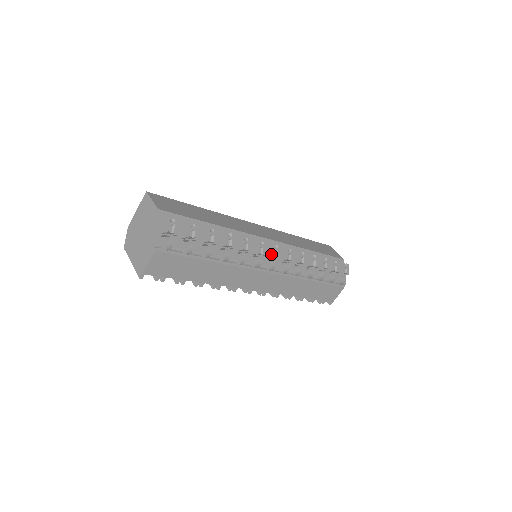
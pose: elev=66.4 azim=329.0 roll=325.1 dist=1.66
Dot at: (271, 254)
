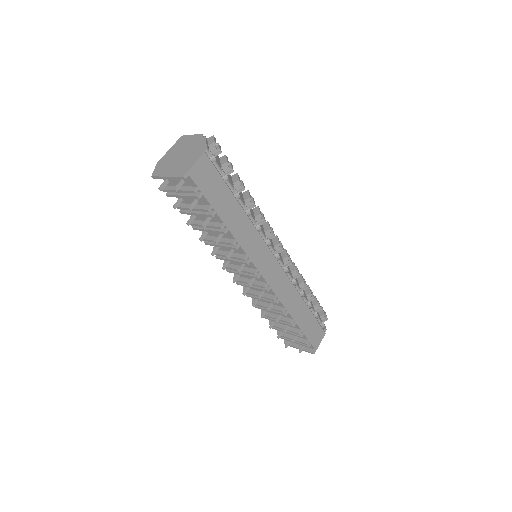
Dot at: (278, 242)
